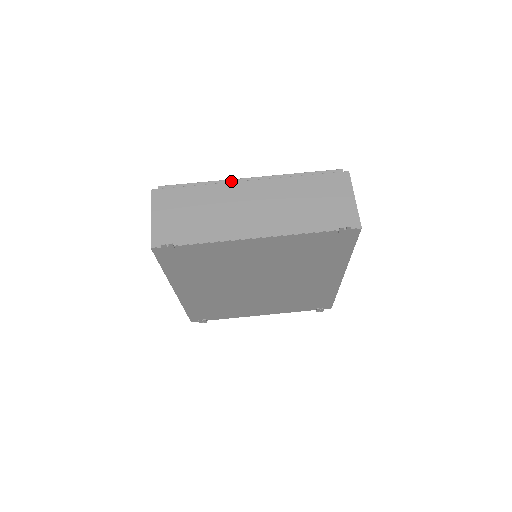
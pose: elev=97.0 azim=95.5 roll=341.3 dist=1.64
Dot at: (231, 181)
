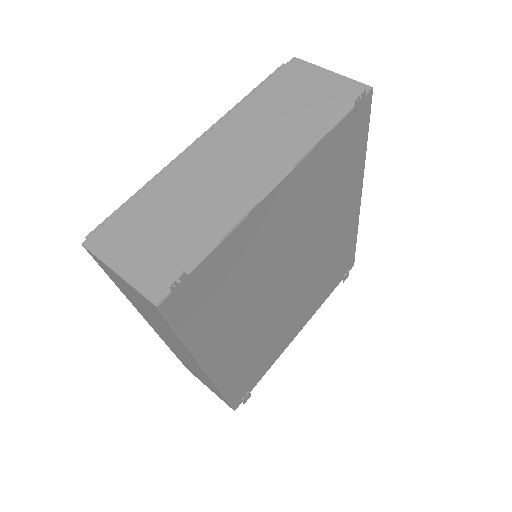
Dot at: occluded
